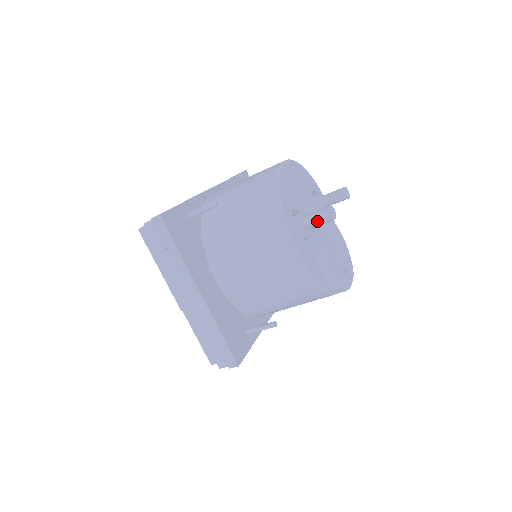
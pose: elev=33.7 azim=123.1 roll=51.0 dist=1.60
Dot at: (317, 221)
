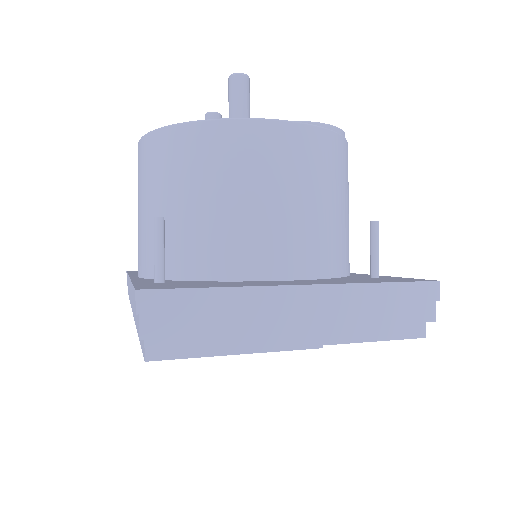
Dot at: (244, 99)
